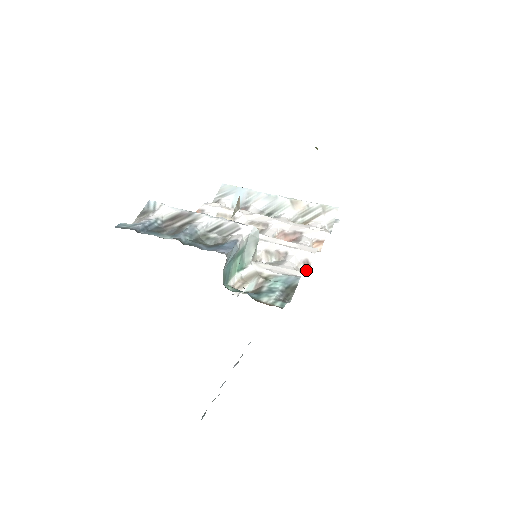
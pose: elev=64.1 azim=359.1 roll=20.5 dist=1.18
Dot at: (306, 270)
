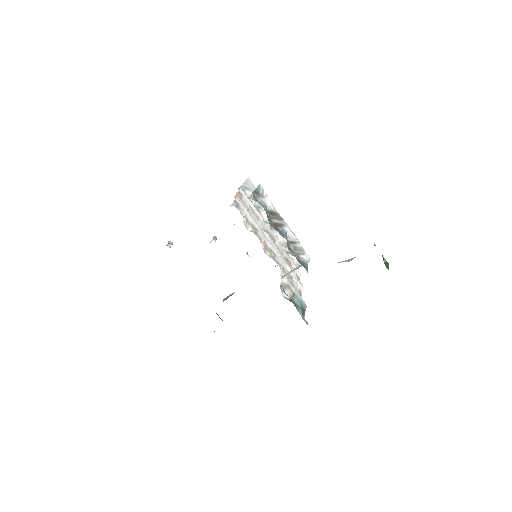
Dot at: occluded
